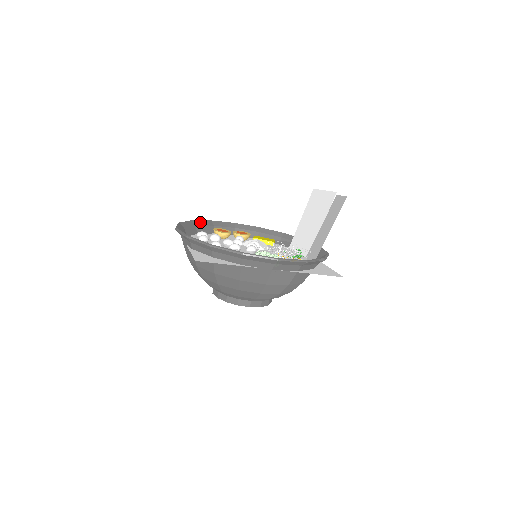
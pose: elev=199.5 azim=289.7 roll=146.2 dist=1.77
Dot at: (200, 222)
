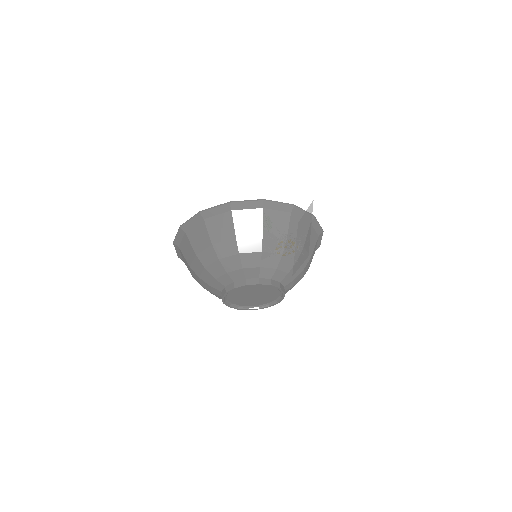
Dot at: occluded
